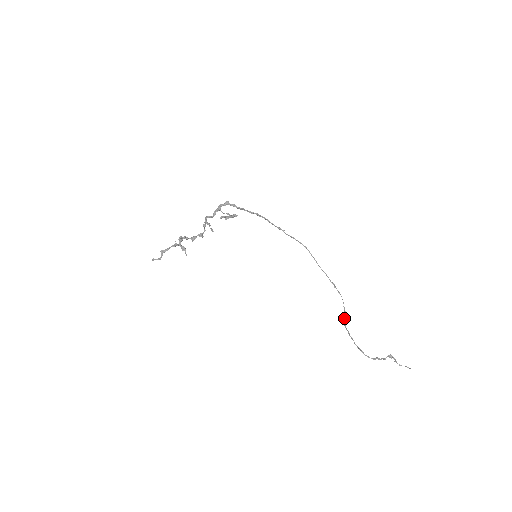
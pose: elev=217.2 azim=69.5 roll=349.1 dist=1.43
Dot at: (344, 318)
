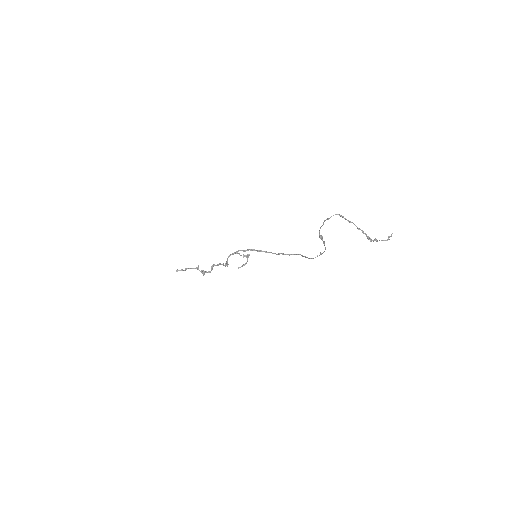
Dot at: (320, 236)
